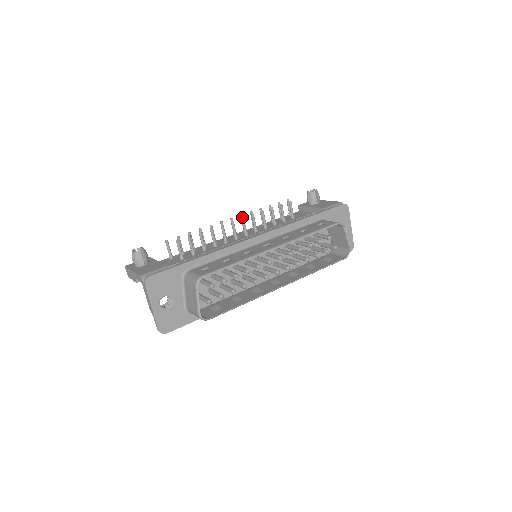
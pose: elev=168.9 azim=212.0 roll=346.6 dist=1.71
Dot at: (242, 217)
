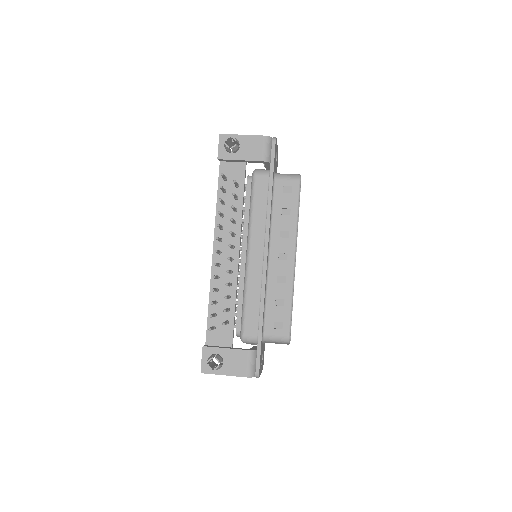
Dot at: (230, 246)
